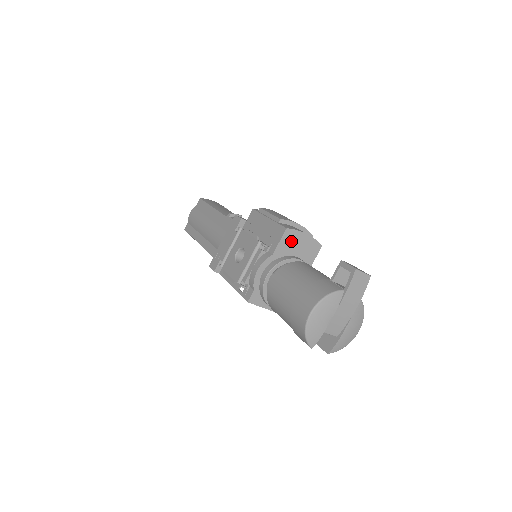
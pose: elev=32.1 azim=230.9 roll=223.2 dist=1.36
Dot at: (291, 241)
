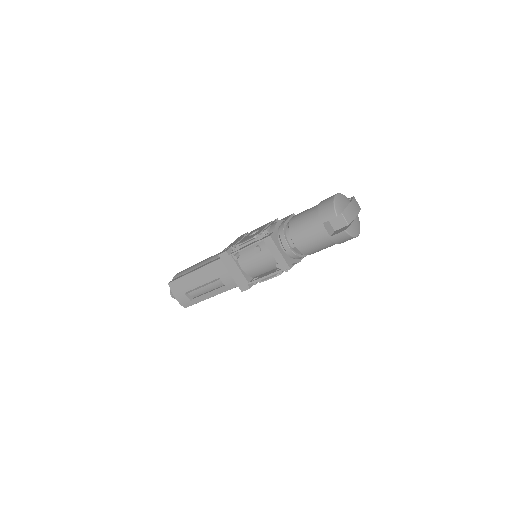
Dot at: occluded
